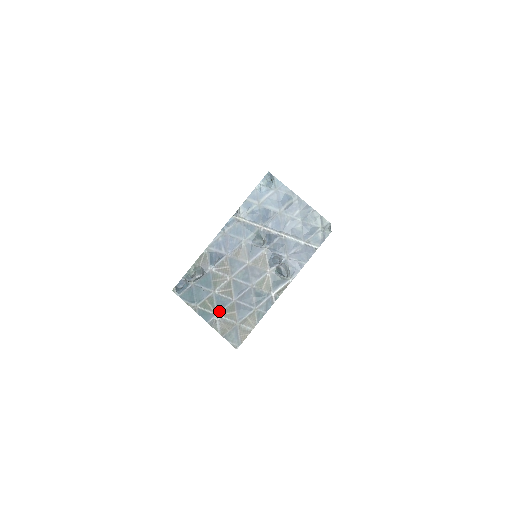
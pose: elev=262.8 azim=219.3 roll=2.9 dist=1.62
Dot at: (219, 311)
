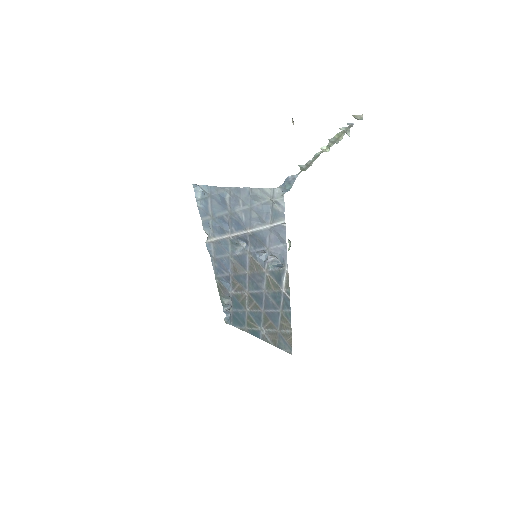
Dot at: (260, 326)
